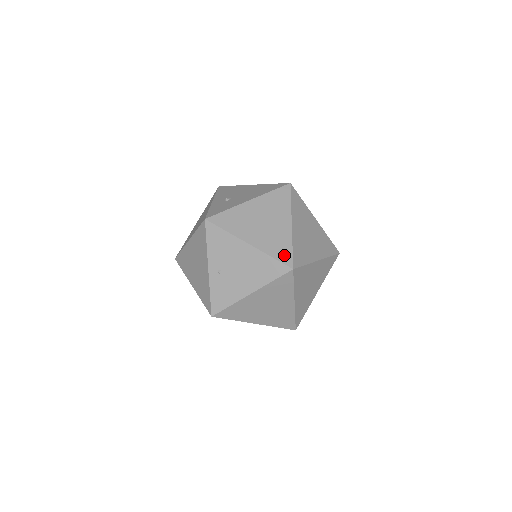
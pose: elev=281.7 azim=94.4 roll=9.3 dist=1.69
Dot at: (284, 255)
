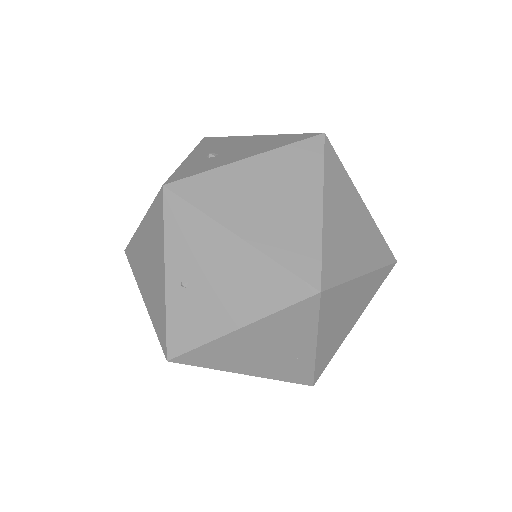
Dot at: (305, 263)
